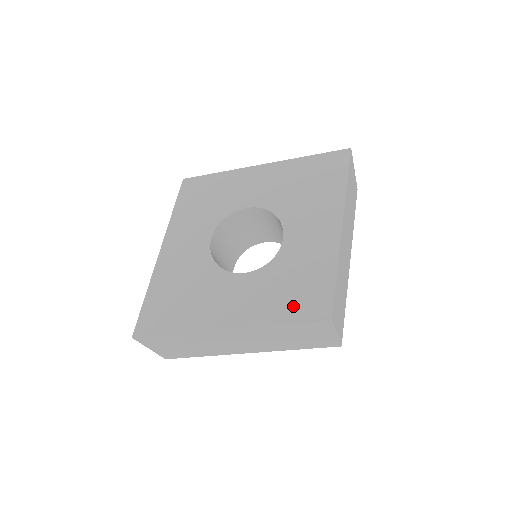
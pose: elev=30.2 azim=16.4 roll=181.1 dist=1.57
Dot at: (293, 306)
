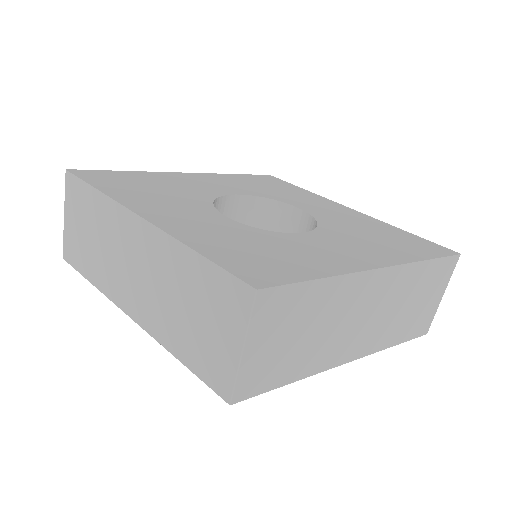
Dot at: (234, 255)
